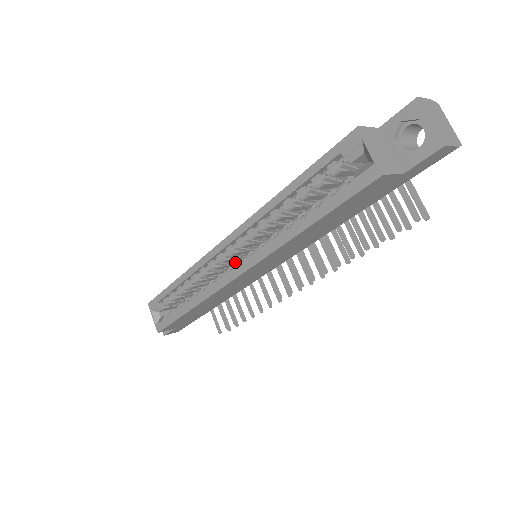
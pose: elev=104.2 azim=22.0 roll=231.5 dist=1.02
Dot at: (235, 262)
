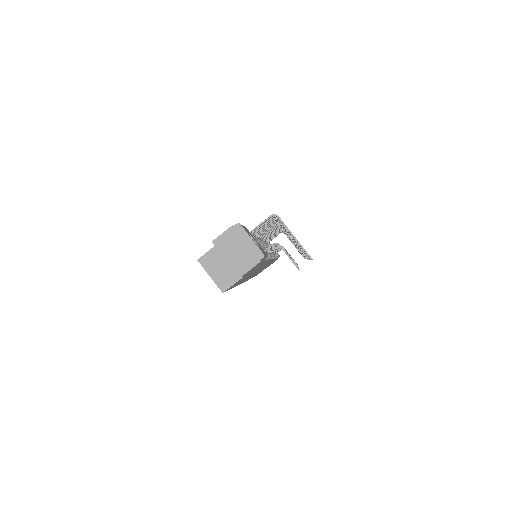
Dot at: occluded
